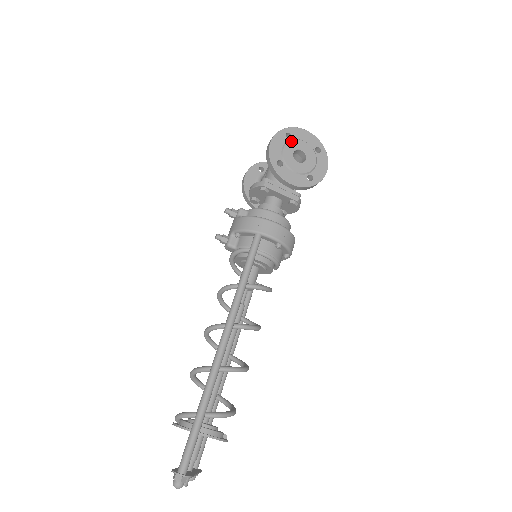
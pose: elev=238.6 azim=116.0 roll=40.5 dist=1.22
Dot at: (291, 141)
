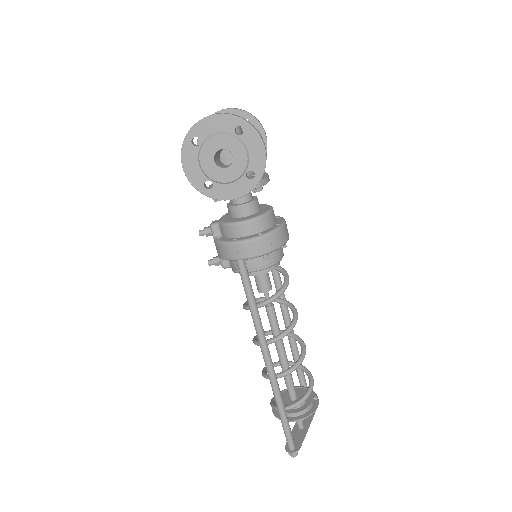
Dot at: (202, 148)
